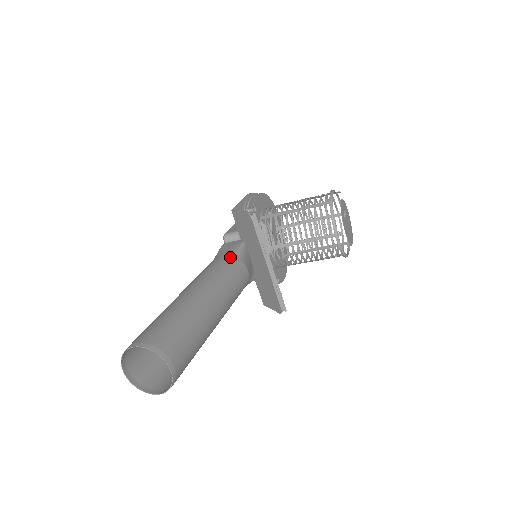
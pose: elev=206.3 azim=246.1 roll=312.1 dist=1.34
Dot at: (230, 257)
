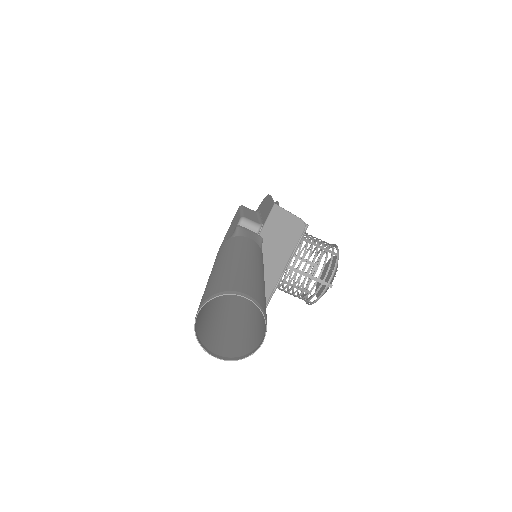
Dot at: (259, 246)
